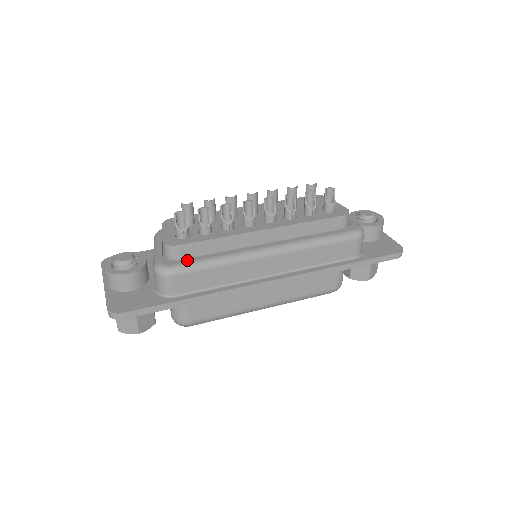
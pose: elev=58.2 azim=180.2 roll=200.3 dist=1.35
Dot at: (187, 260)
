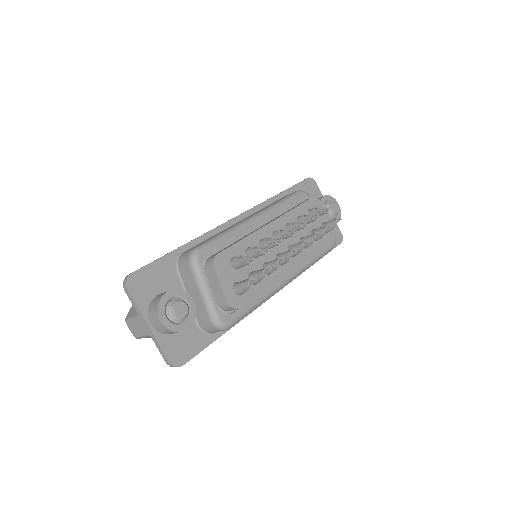
Dot at: (240, 311)
